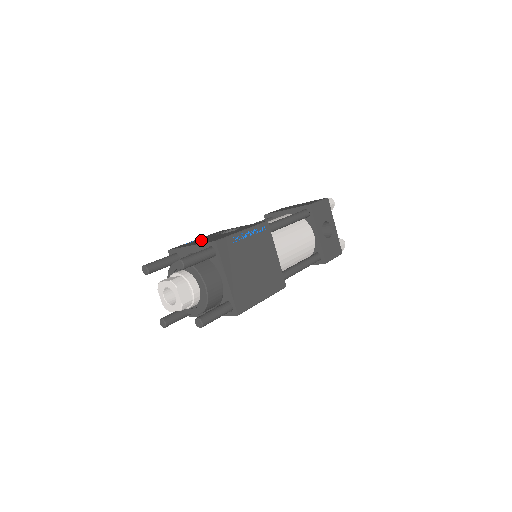
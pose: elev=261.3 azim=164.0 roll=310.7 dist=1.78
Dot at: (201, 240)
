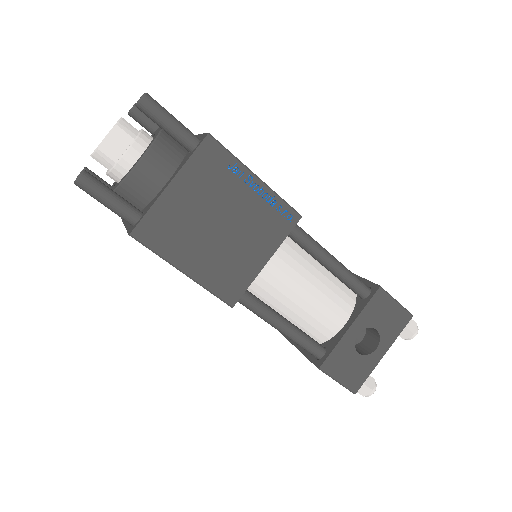
Dot at: occluded
